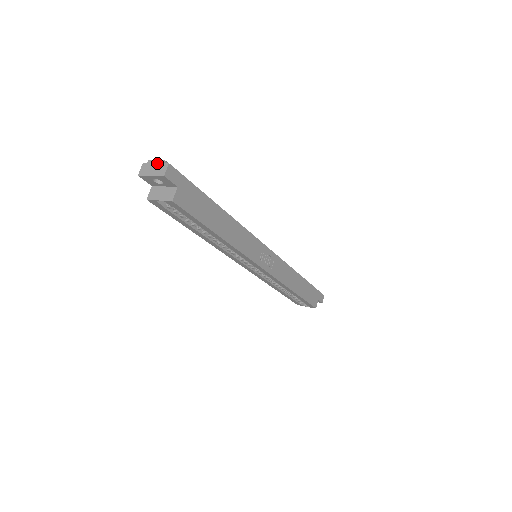
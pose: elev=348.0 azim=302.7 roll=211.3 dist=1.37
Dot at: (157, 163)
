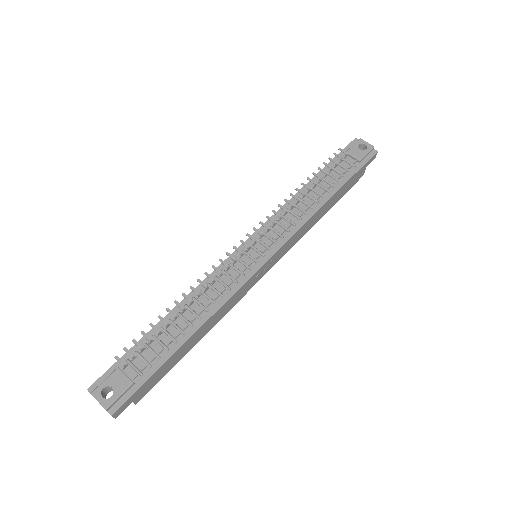
Dot at: occluded
